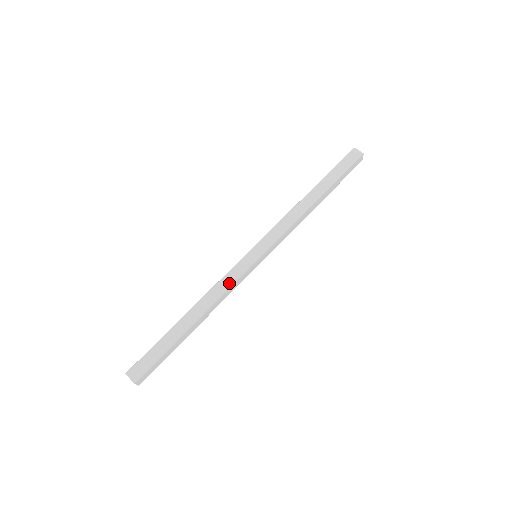
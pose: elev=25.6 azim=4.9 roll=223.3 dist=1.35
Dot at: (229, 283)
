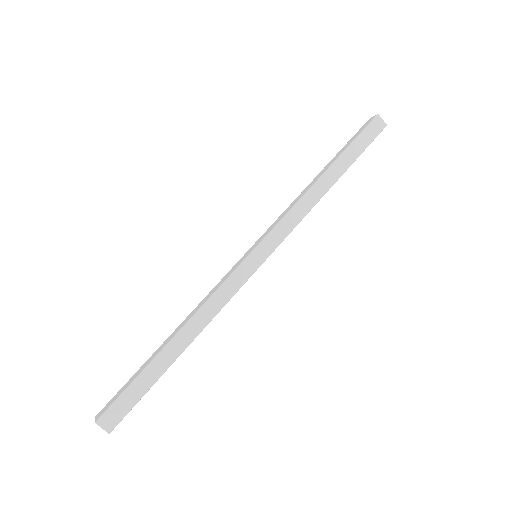
Dot at: (217, 288)
